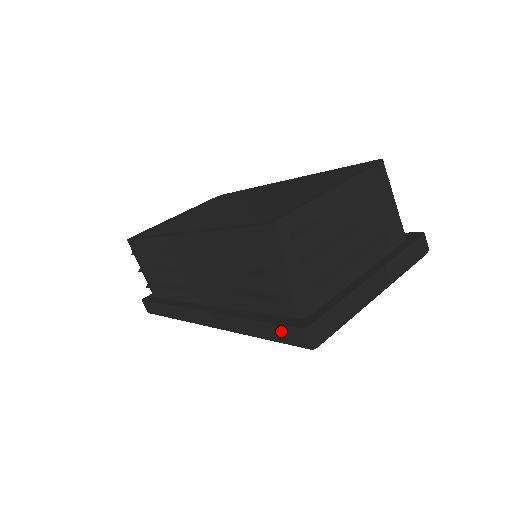
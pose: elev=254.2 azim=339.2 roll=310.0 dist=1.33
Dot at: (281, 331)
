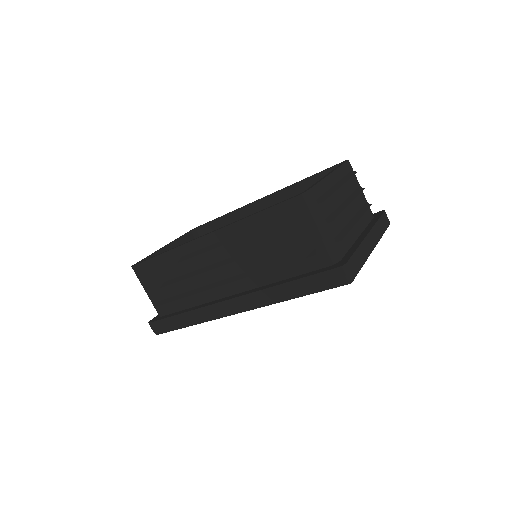
Dot at: (320, 278)
